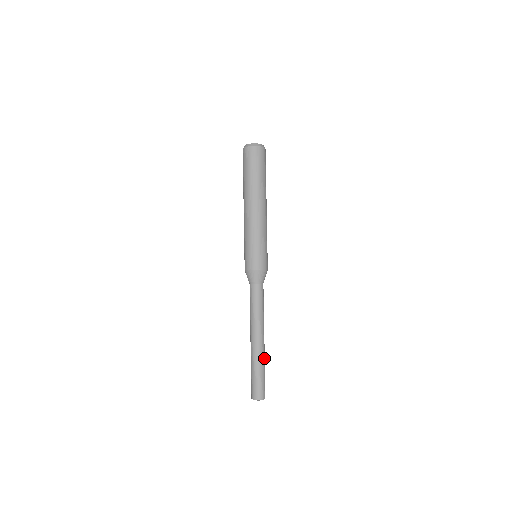
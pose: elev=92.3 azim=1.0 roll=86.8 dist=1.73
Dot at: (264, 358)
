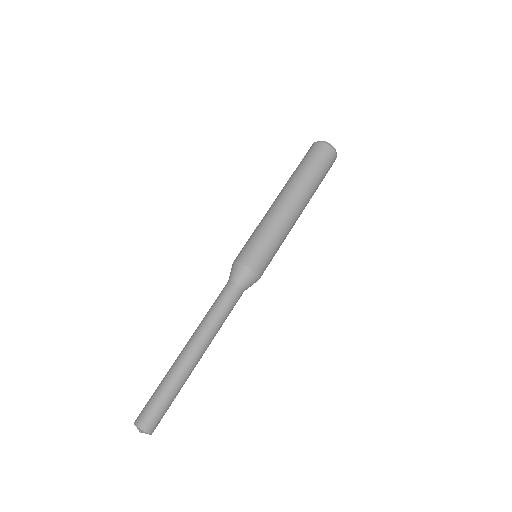
Dot at: (186, 380)
